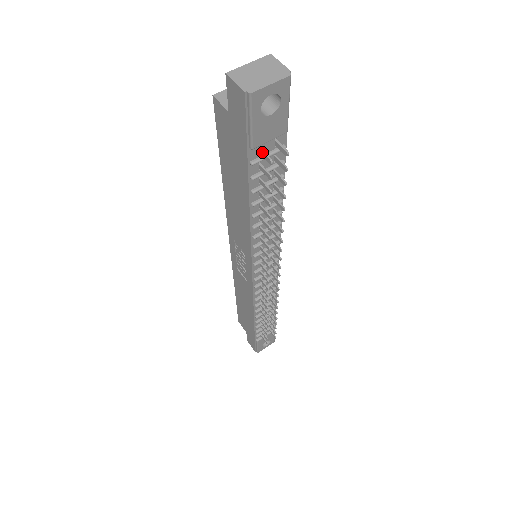
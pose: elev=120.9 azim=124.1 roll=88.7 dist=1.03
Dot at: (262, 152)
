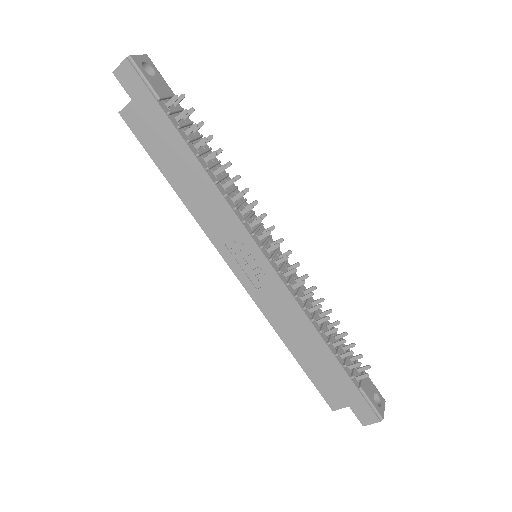
Dot at: (168, 102)
